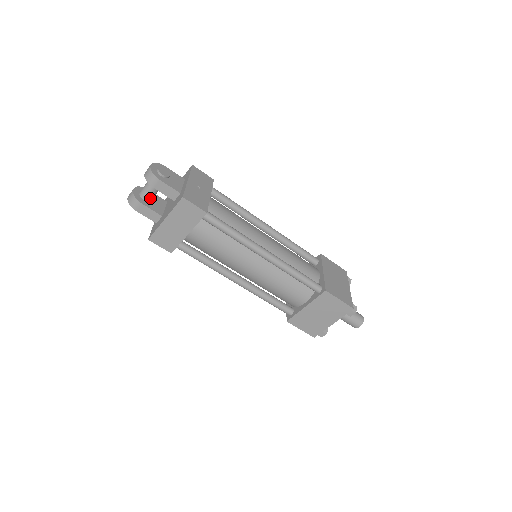
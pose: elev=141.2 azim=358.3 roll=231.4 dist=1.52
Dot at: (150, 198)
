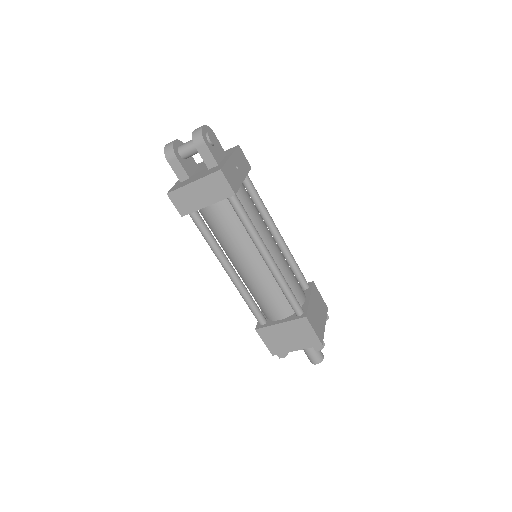
Dot at: (186, 156)
